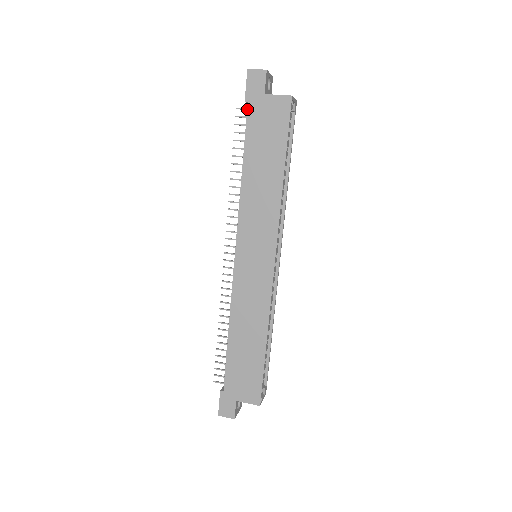
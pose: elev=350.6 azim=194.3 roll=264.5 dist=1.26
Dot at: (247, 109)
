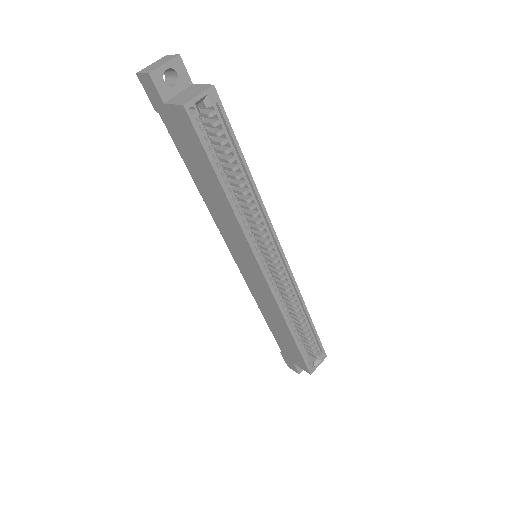
Dot at: occluded
